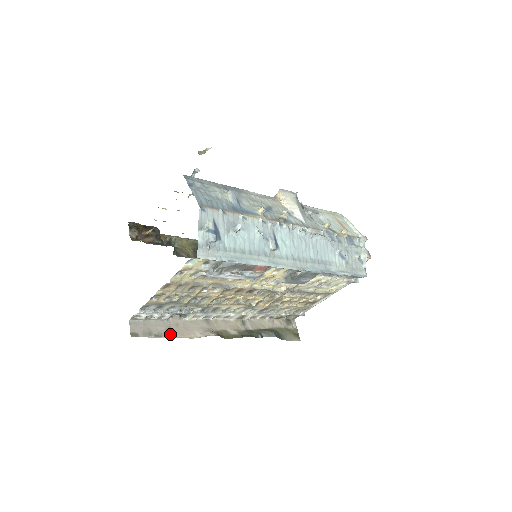
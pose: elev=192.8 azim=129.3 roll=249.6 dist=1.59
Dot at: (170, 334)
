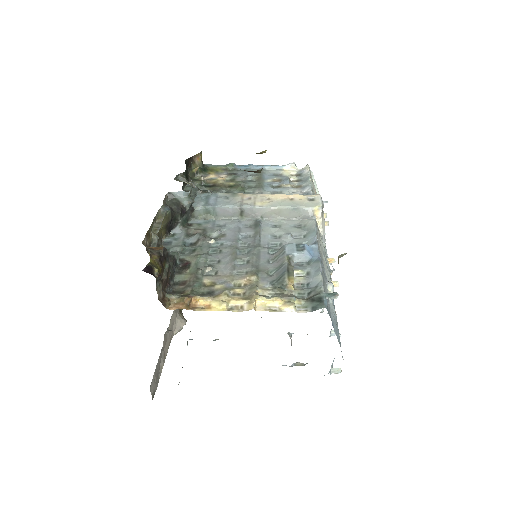
Dot at: (165, 358)
